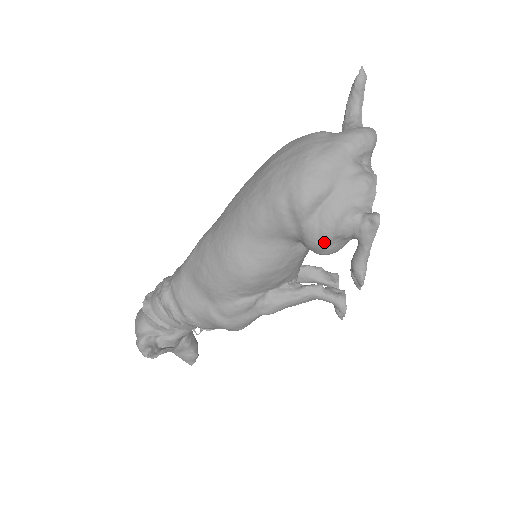
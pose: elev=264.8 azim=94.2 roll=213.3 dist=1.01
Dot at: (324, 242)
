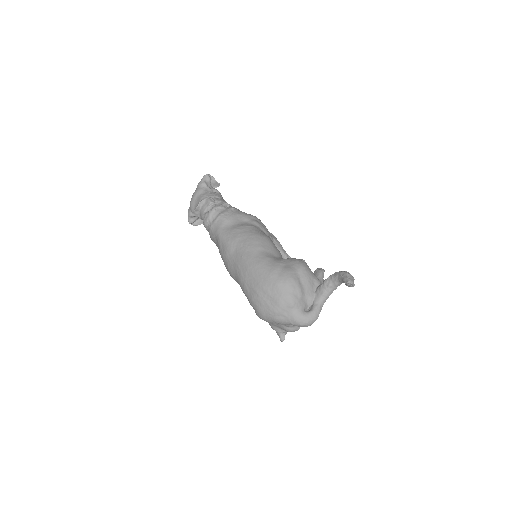
Dot at: occluded
